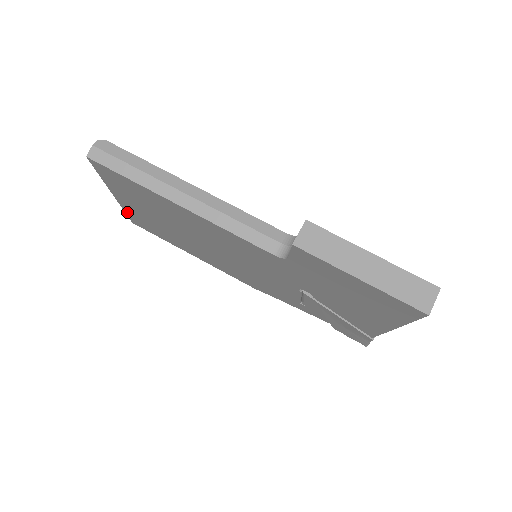
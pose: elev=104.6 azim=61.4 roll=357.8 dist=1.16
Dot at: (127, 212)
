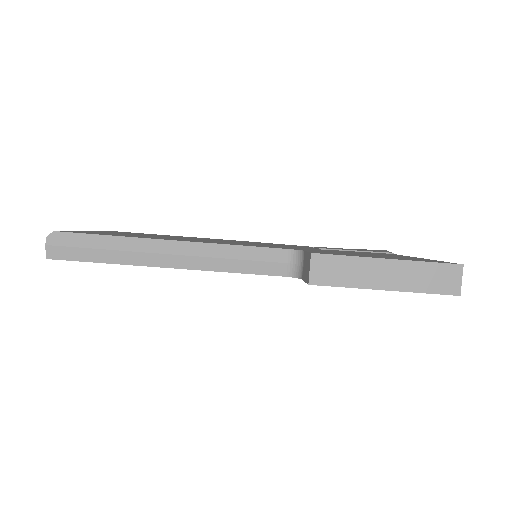
Dot at: occluded
